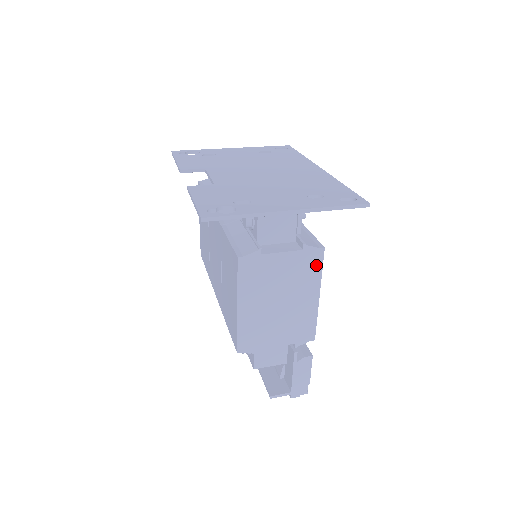
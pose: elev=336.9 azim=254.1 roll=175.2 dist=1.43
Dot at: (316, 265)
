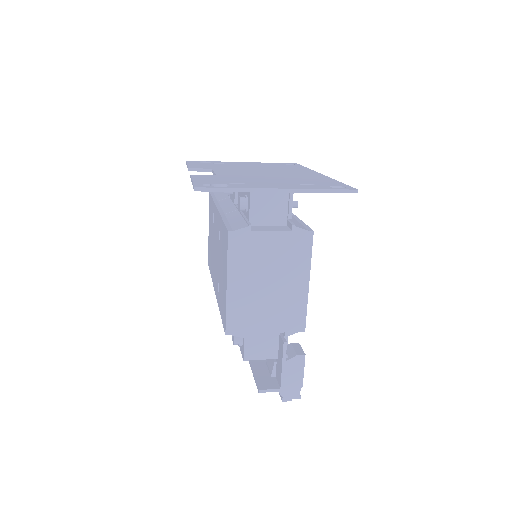
Dot at: (305, 248)
